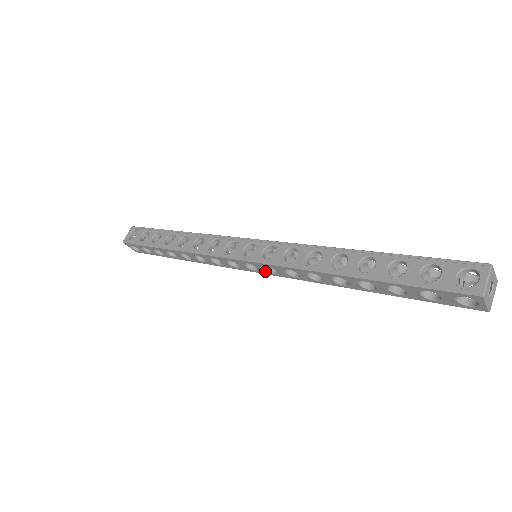
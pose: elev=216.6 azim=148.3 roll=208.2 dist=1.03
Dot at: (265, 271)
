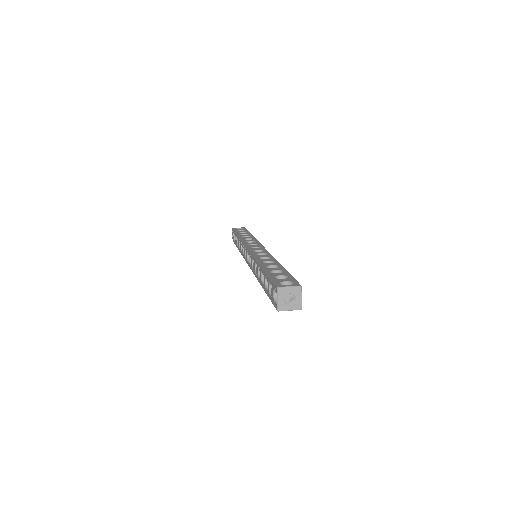
Dot at: occluded
